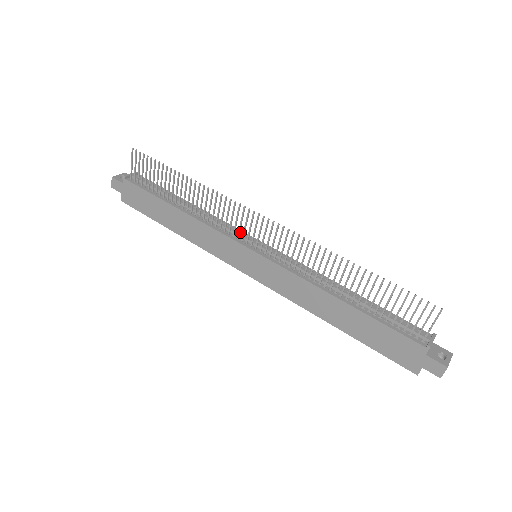
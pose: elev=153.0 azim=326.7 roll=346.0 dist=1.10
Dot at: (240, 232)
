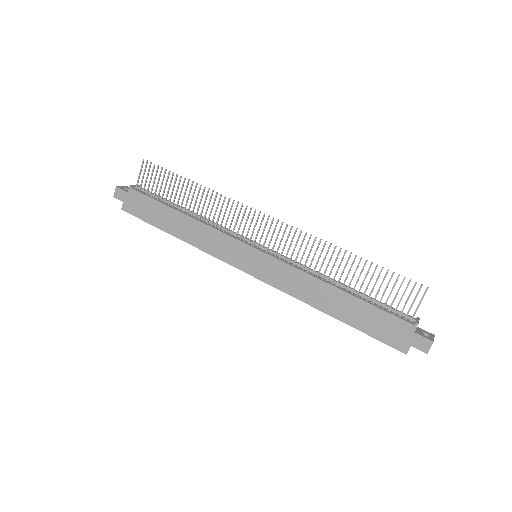
Dot at: occluded
